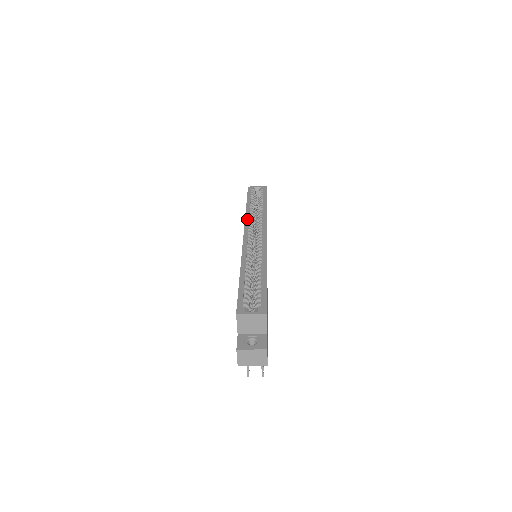
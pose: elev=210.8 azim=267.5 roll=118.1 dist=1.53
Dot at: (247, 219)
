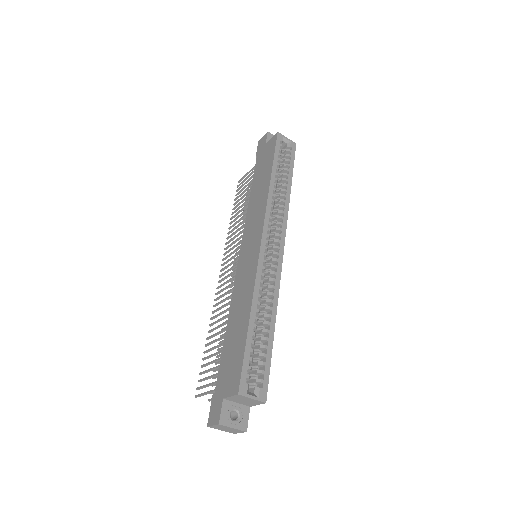
Dot at: (269, 207)
